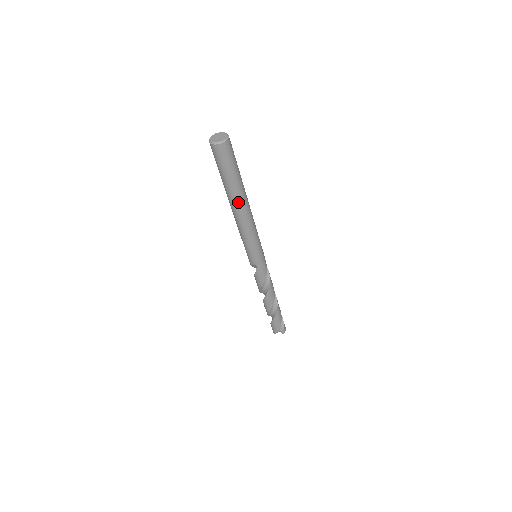
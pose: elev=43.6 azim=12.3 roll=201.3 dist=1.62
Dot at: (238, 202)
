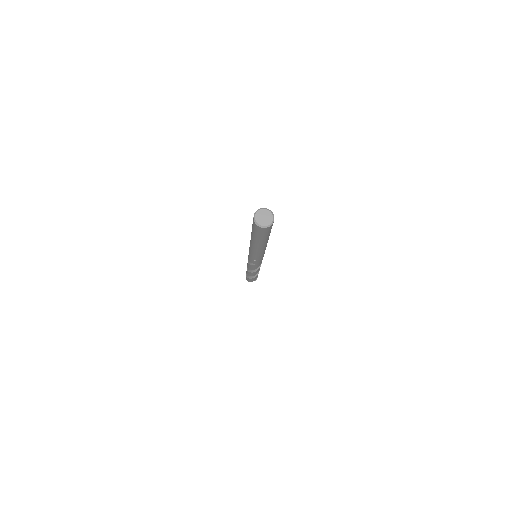
Dot at: (261, 246)
